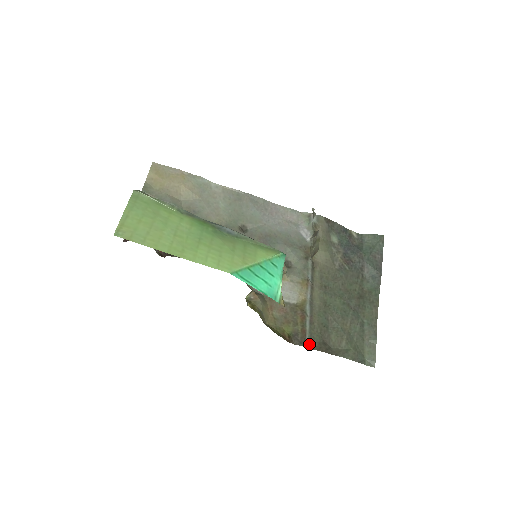
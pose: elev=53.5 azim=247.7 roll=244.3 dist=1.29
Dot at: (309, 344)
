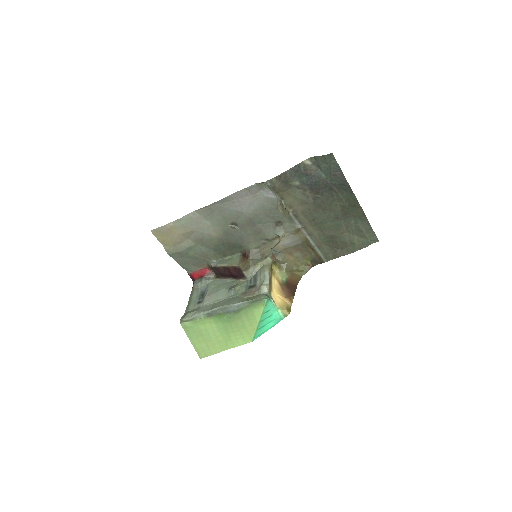
Dot at: (326, 259)
